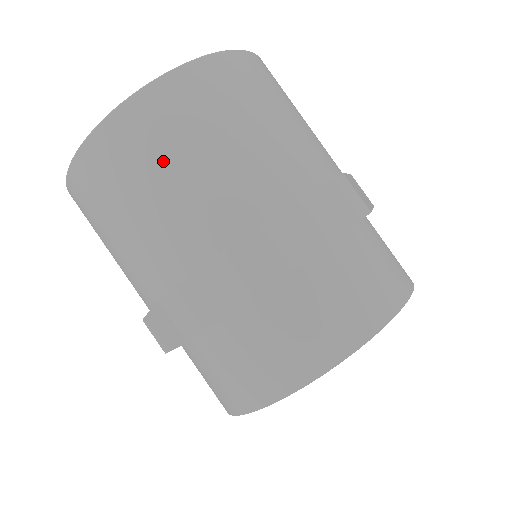
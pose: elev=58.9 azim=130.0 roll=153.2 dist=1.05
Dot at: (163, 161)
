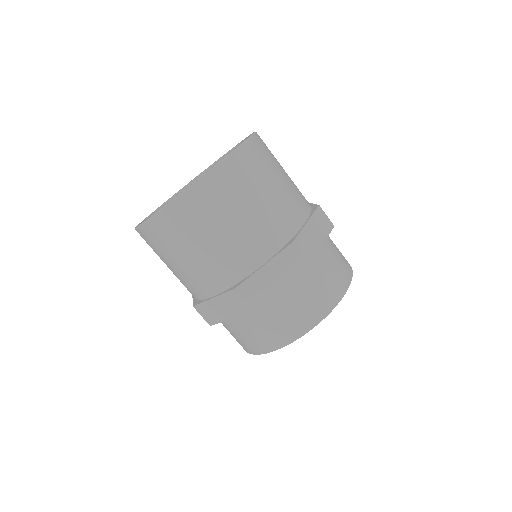
Dot at: (237, 205)
